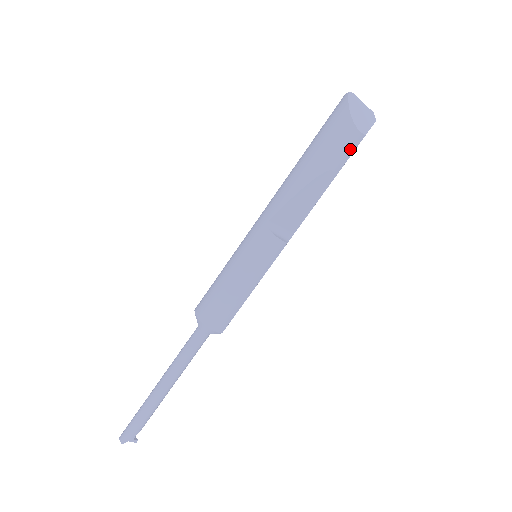
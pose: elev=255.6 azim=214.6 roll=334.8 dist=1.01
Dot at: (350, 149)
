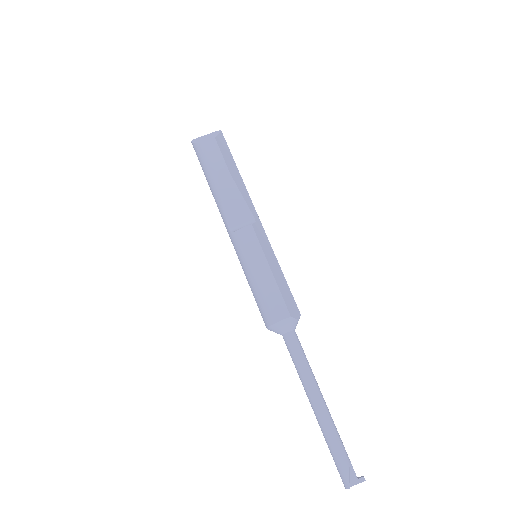
Dot at: (216, 152)
